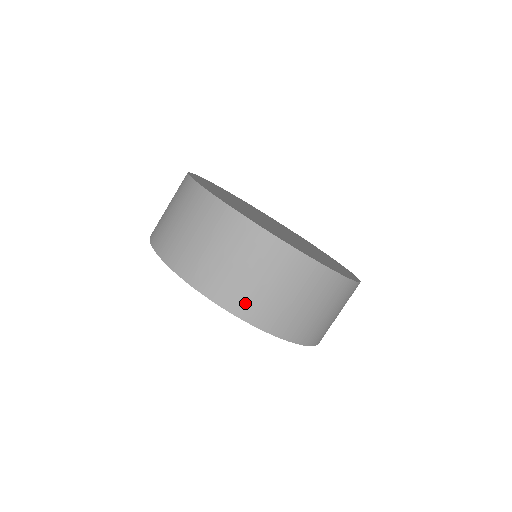
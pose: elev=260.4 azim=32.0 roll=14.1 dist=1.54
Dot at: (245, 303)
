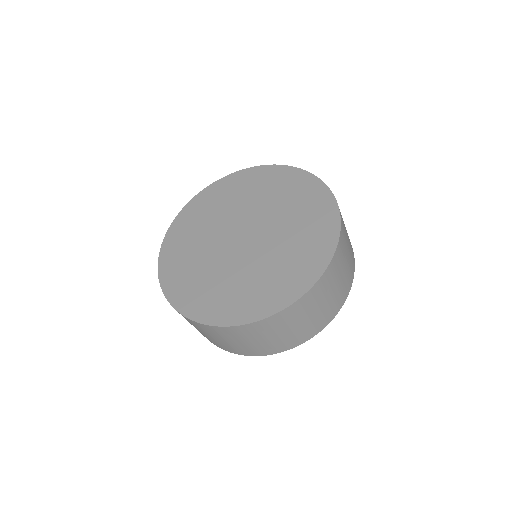
Dot at: (297, 339)
